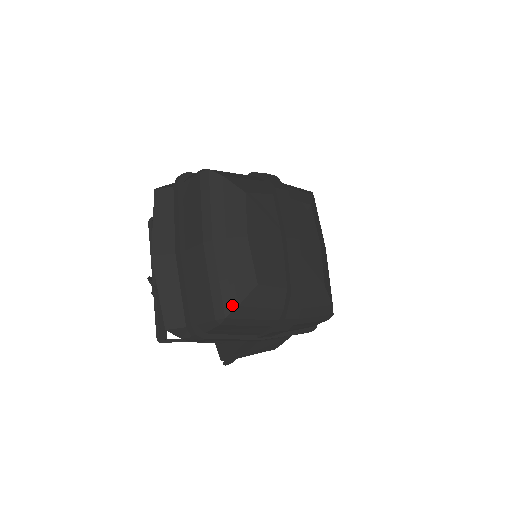
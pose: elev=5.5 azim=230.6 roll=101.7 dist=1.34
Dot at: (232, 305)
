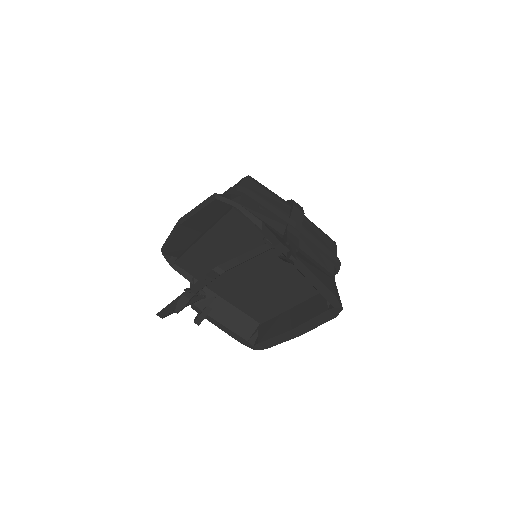
Dot at: occluded
